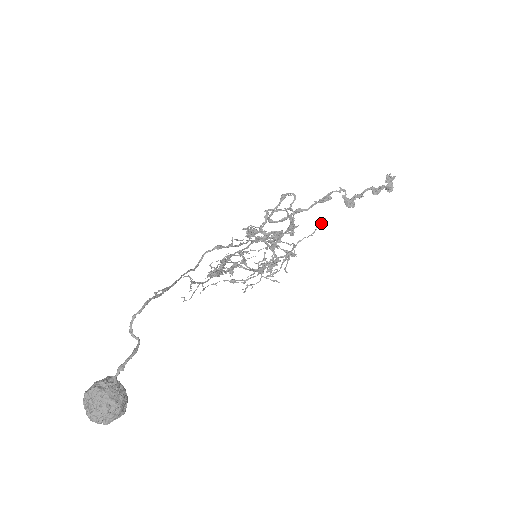
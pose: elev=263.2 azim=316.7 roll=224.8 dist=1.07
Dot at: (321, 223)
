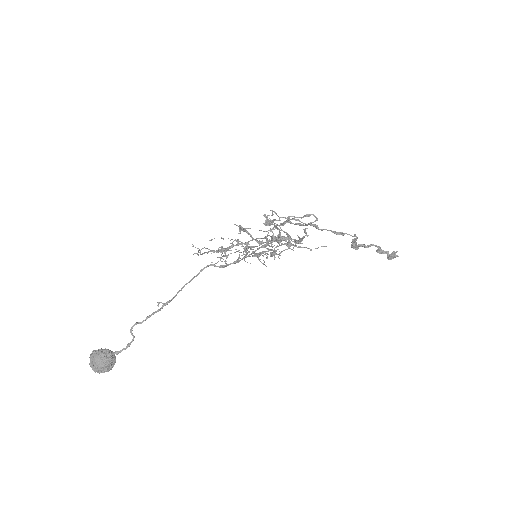
Dot at: (324, 246)
